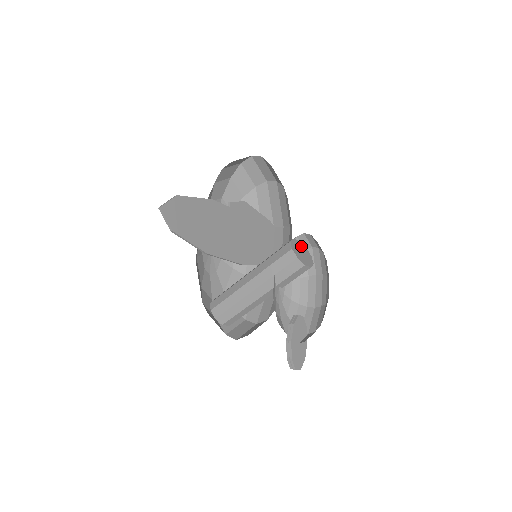
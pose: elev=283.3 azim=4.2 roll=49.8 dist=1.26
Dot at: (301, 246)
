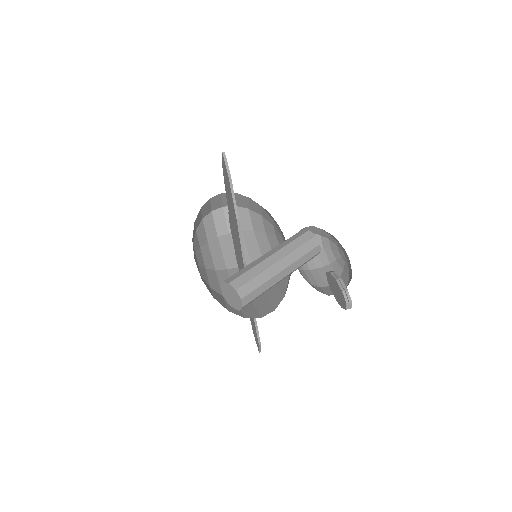
Dot at: occluded
